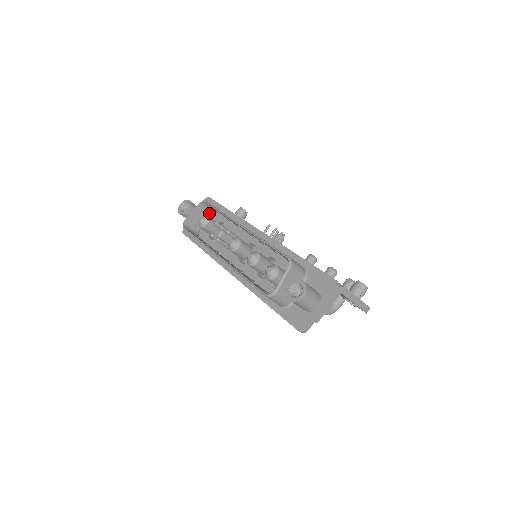
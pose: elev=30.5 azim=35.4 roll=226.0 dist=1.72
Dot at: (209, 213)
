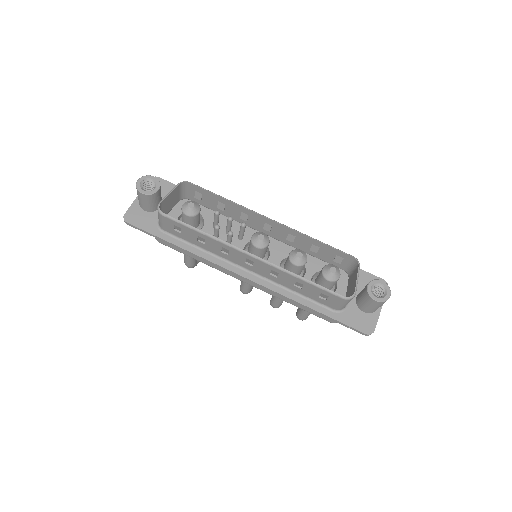
Dot at: (178, 198)
